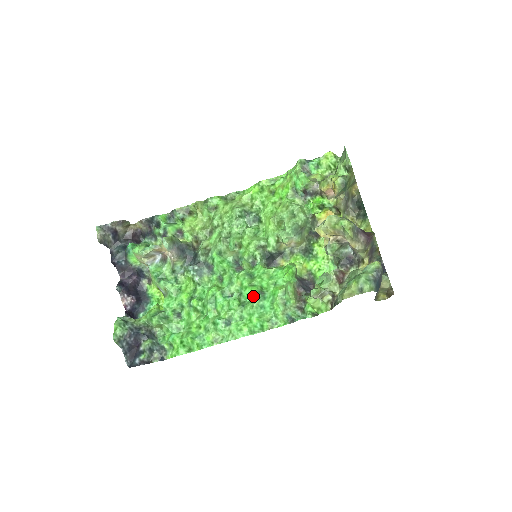
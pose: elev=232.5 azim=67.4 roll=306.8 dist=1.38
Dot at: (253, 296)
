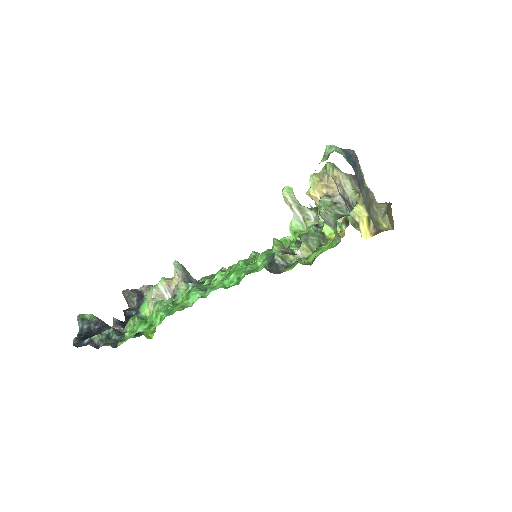
Dot at: (239, 265)
